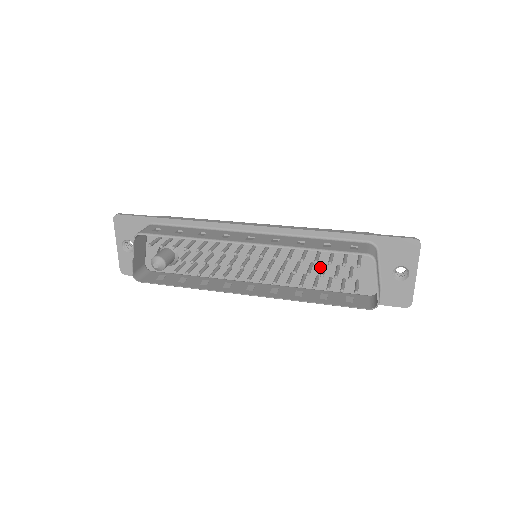
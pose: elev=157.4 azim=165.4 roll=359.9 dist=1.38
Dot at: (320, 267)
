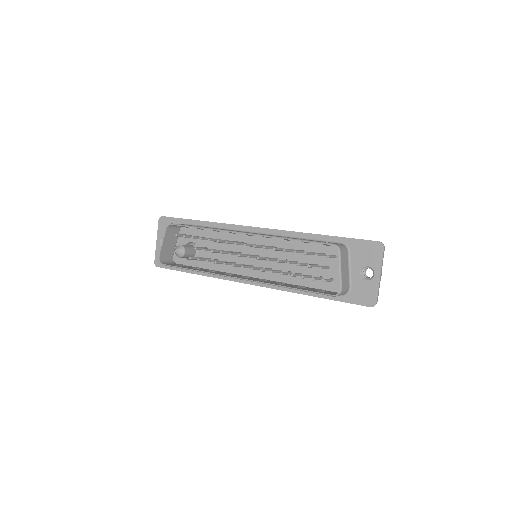
Dot at: (303, 266)
